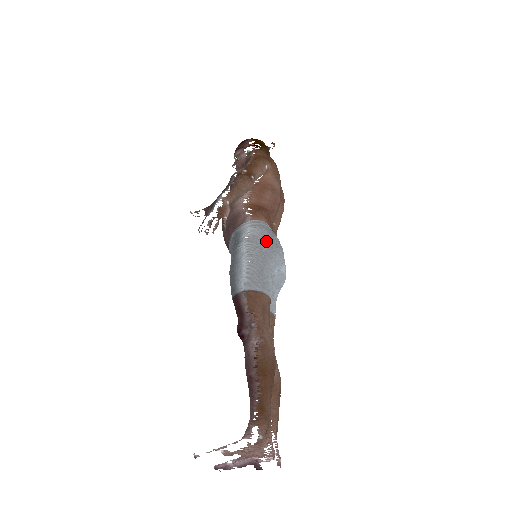
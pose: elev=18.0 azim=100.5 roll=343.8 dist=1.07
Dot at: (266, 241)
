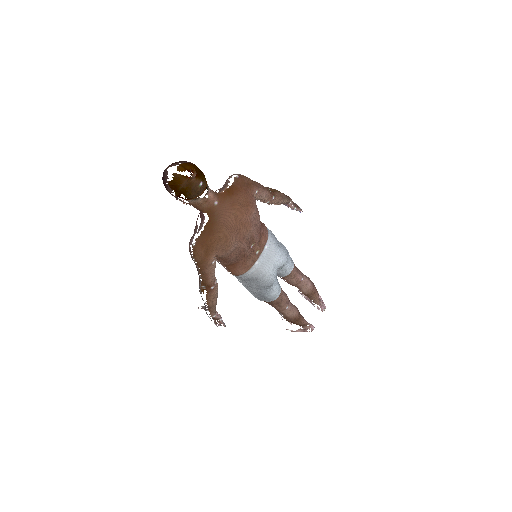
Dot at: (254, 284)
